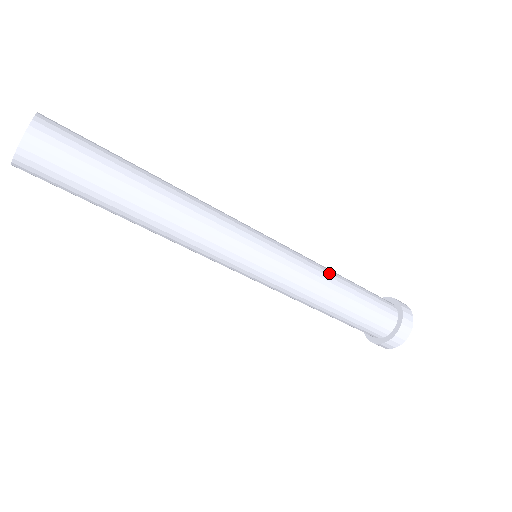
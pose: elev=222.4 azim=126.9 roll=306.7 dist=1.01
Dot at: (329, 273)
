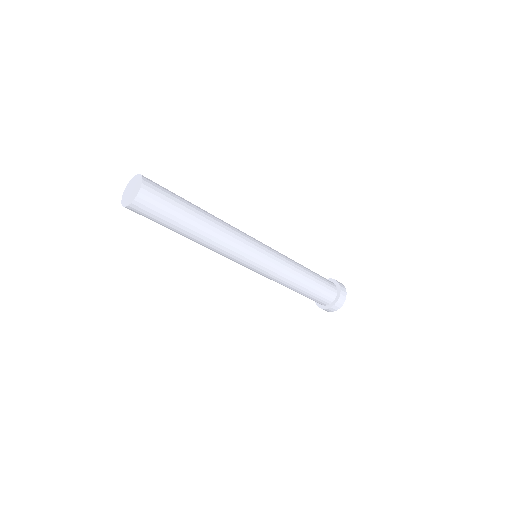
Dot at: (299, 273)
